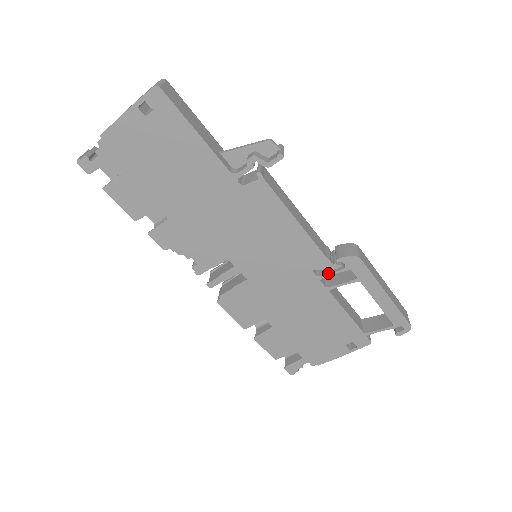
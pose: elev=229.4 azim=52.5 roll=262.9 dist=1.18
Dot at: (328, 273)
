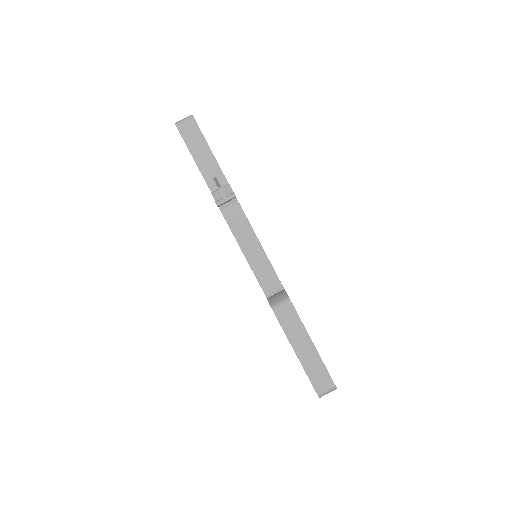
Dot at: occluded
